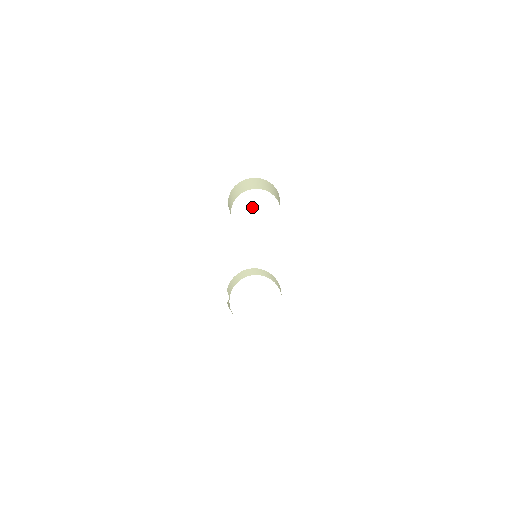
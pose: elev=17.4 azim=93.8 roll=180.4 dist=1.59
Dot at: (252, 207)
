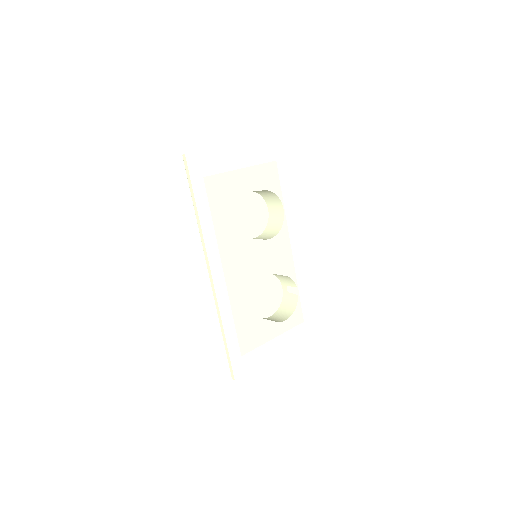
Dot at: (247, 211)
